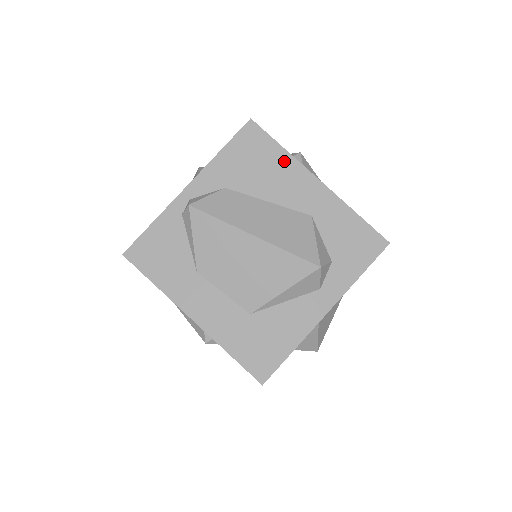
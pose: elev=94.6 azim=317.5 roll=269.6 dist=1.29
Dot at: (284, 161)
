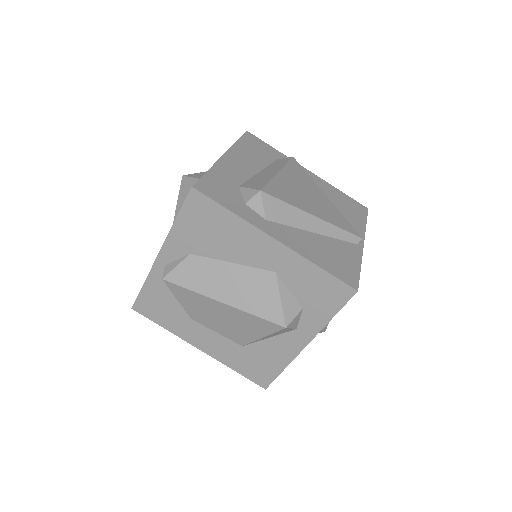
Dot at: (236, 225)
